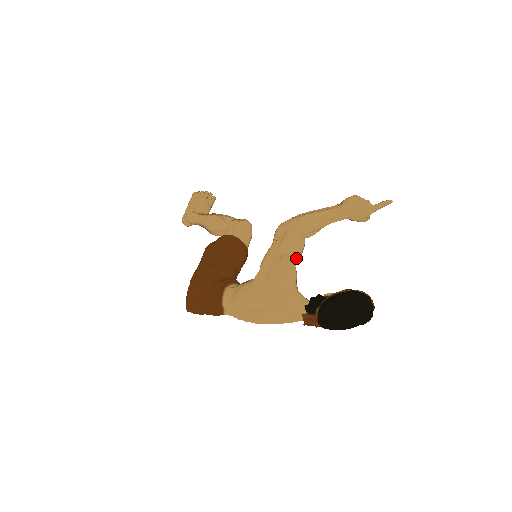
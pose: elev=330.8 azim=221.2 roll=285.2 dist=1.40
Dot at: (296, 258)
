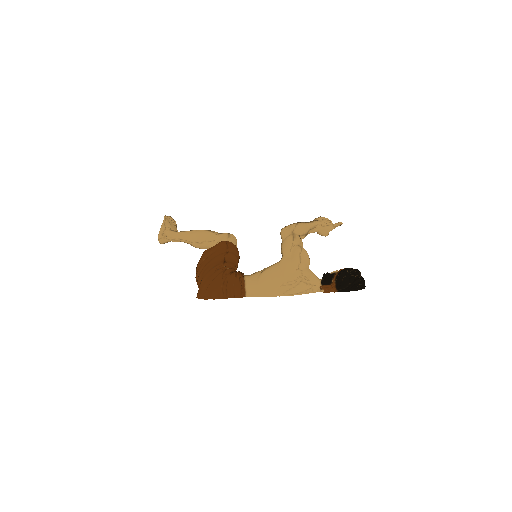
Dot at: occluded
